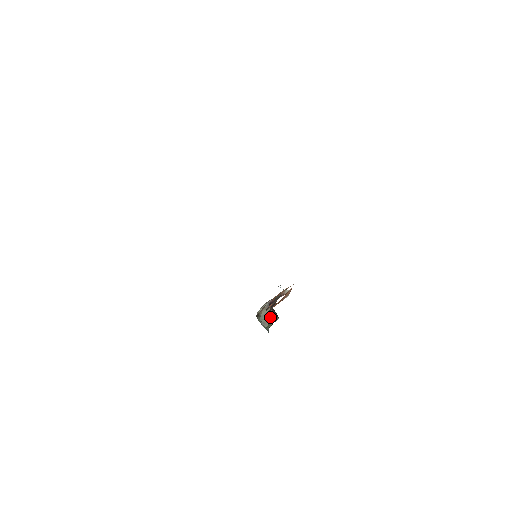
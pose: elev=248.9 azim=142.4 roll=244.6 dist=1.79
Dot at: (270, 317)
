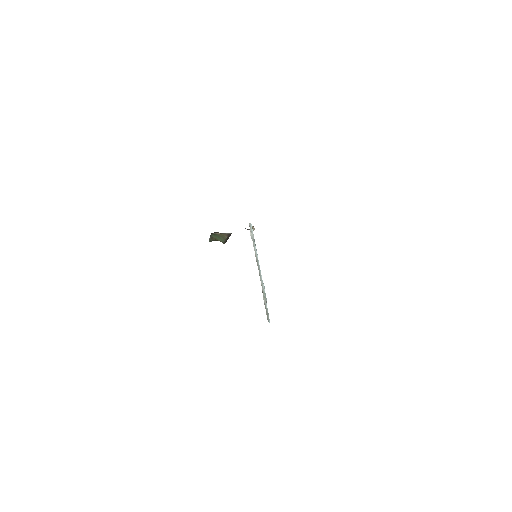
Dot at: (221, 239)
